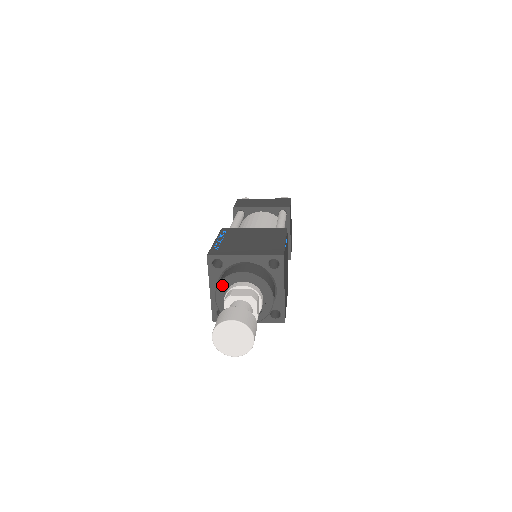
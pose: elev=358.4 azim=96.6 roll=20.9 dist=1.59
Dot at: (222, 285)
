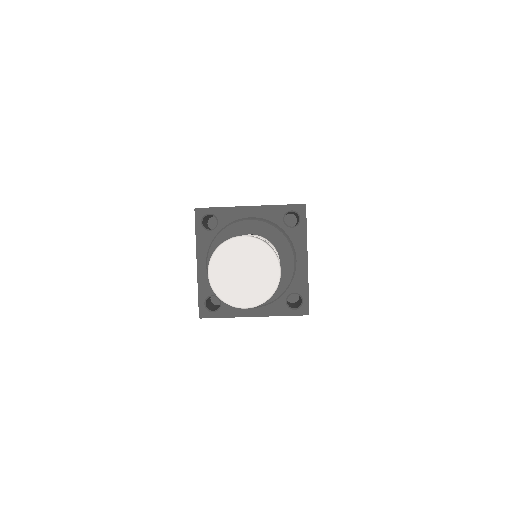
Dot at: (218, 241)
